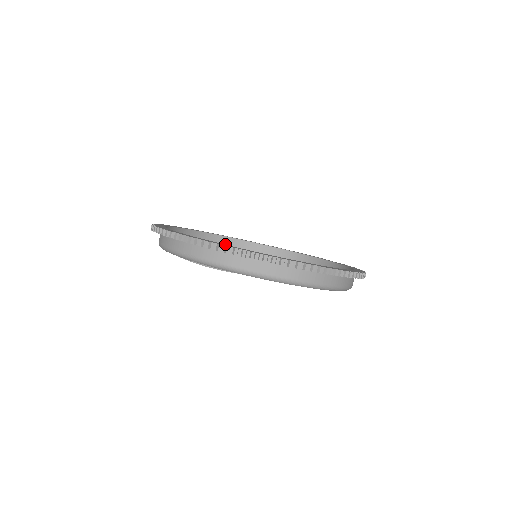
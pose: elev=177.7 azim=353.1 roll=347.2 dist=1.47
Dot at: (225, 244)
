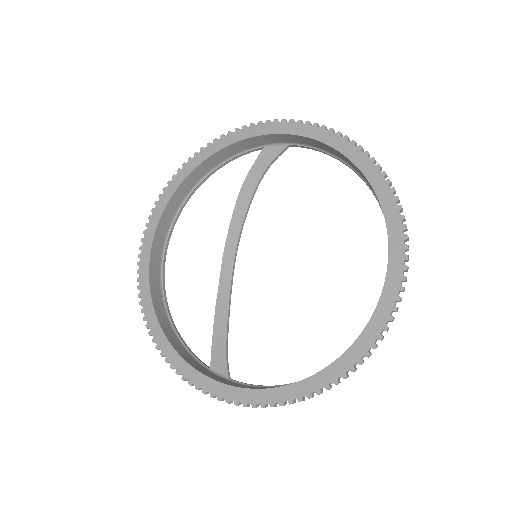
Dot at: (160, 241)
